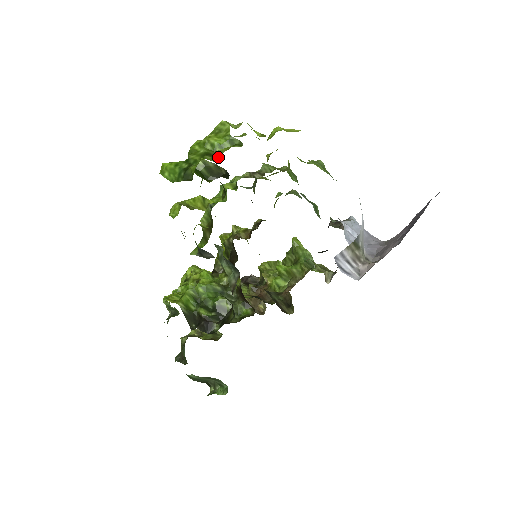
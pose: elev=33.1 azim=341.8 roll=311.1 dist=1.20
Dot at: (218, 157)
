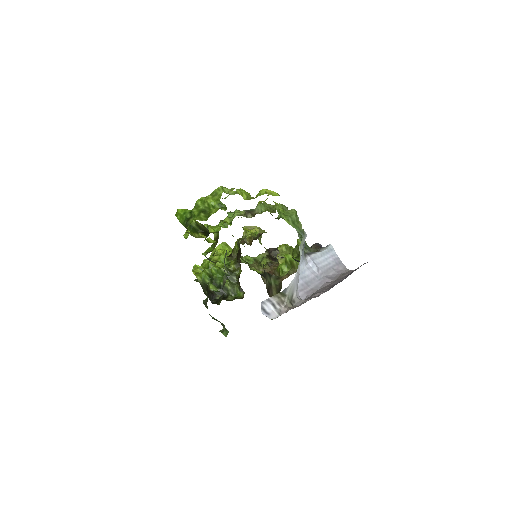
Dot at: (208, 216)
